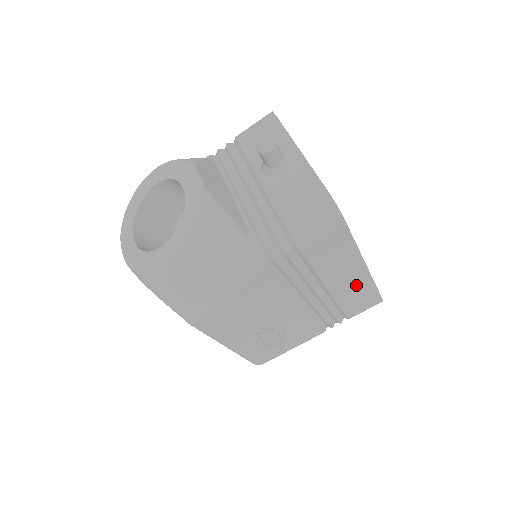
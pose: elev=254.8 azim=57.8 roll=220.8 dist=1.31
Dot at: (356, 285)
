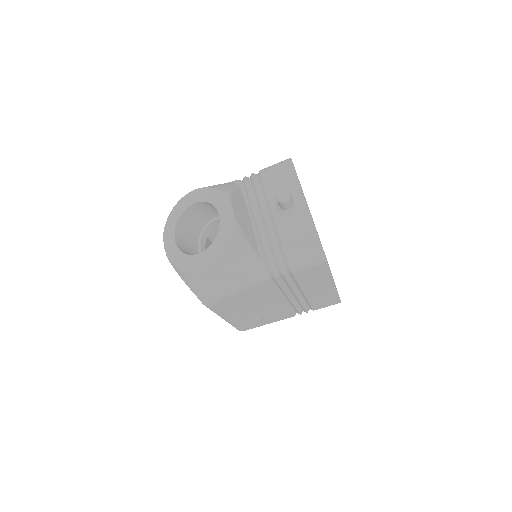
Dot at: (324, 293)
